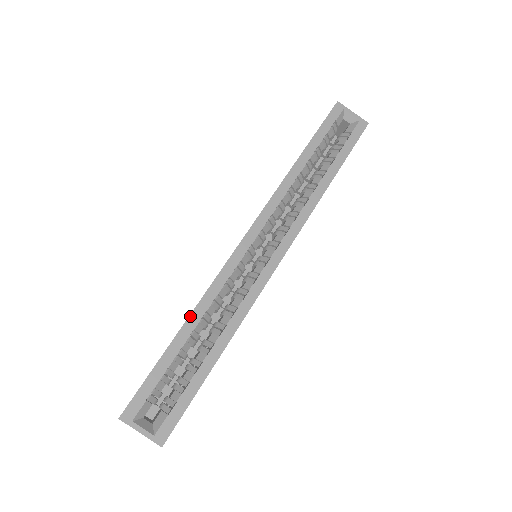
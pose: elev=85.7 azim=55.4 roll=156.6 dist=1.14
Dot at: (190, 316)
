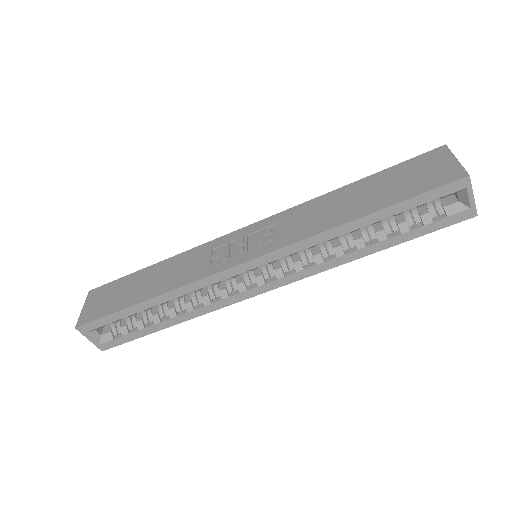
Dot at: (159, 296)
